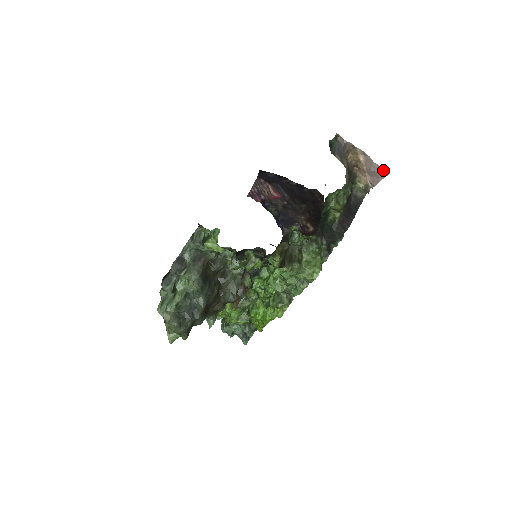
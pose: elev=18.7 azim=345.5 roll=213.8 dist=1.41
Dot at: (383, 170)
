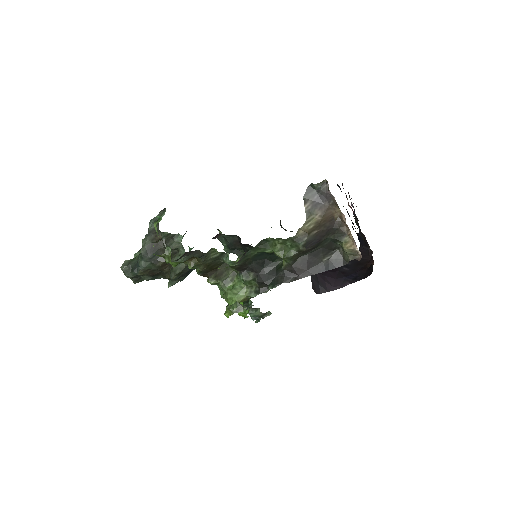
Dot at: occluded
